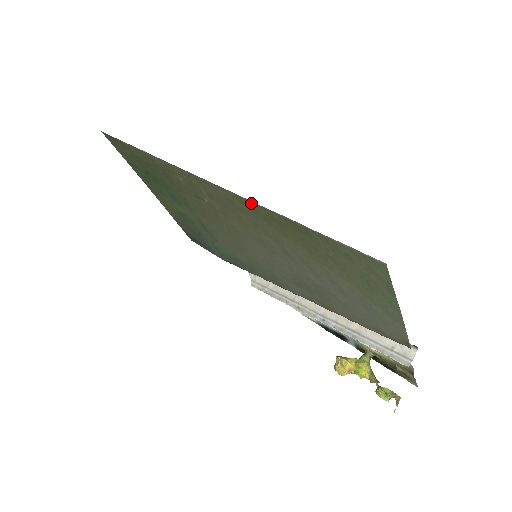
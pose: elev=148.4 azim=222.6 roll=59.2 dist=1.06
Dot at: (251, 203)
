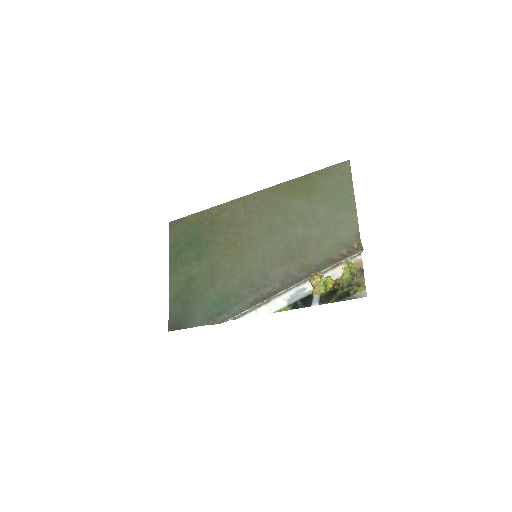
Dot at: (280, 185)
